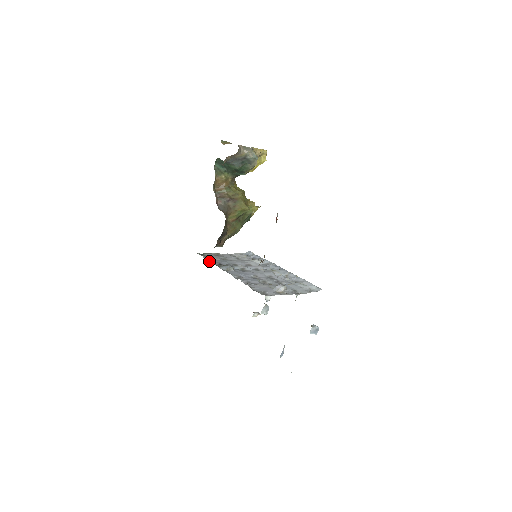
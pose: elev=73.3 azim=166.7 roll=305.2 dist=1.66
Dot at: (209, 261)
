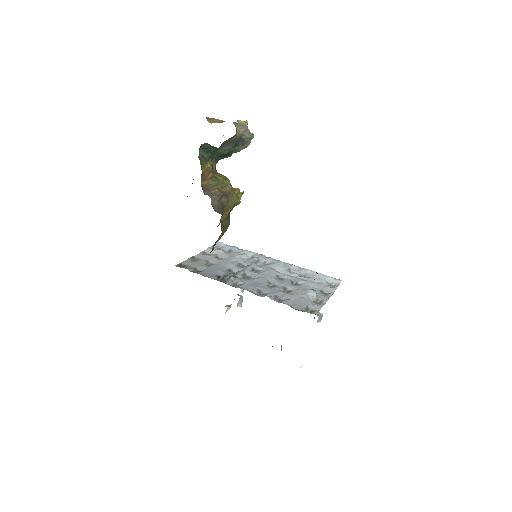
Dot at: (204, 276)
